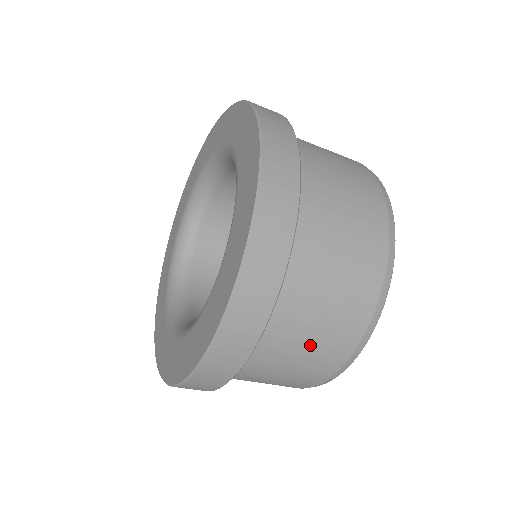
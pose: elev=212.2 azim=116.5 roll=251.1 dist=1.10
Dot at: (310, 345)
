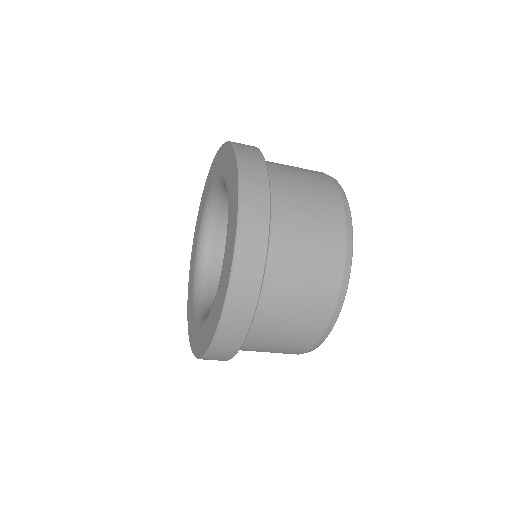
Dot at: (304, 291)
